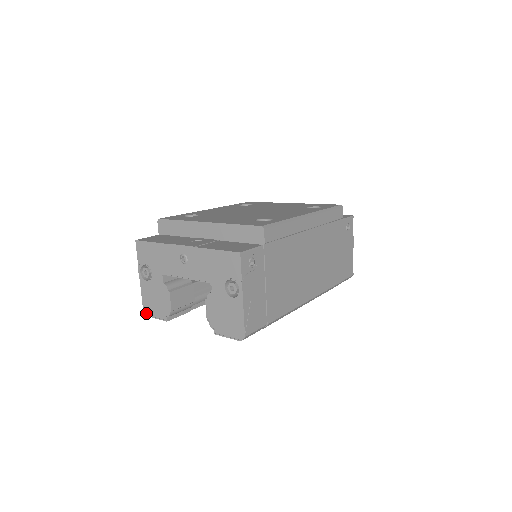
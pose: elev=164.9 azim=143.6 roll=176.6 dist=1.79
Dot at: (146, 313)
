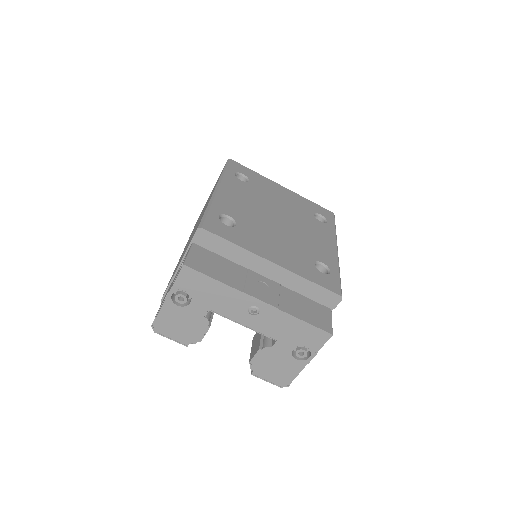
Dot at: (155, 330)
